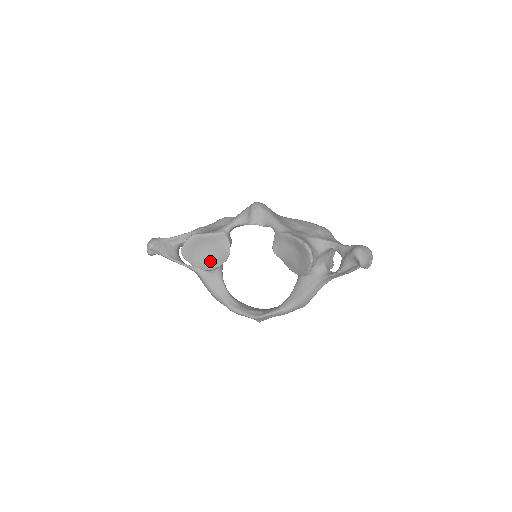
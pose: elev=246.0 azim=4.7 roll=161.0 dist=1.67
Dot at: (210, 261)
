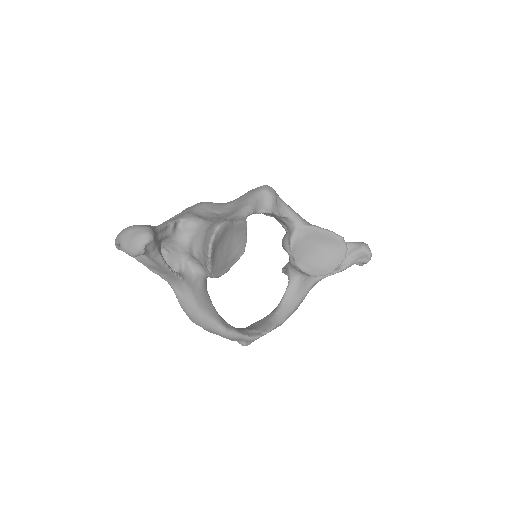
Dot at: (224, 263)
